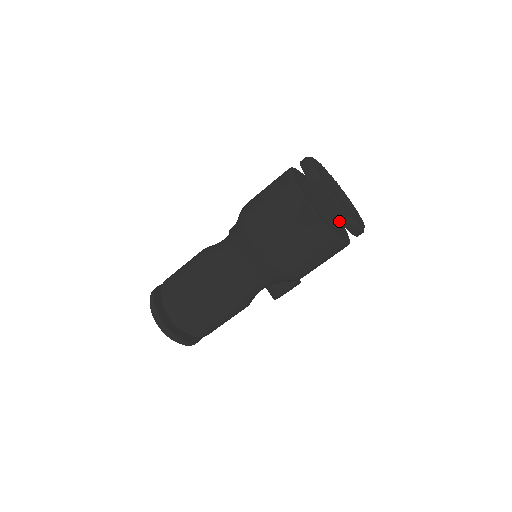
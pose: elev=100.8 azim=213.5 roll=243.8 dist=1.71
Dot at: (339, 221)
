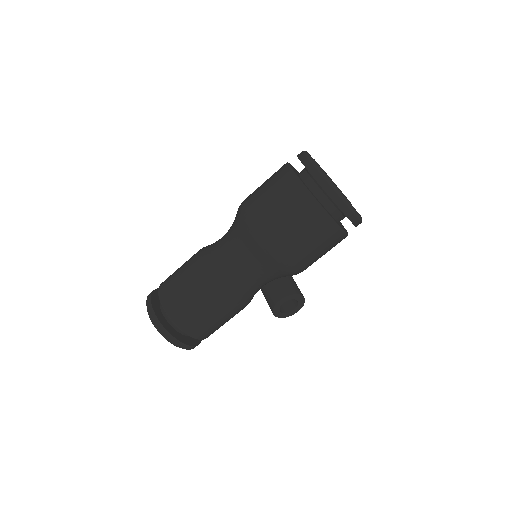
Dot at: (323, 188)
